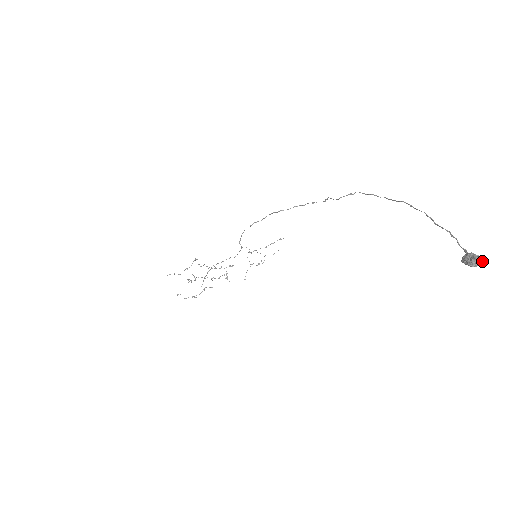
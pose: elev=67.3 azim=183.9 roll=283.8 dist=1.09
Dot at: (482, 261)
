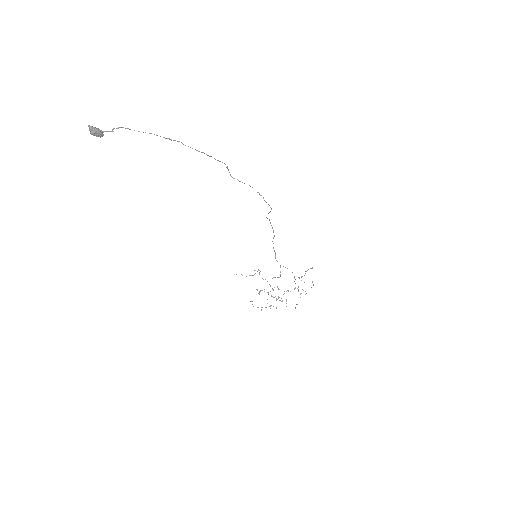
Dot at: (90, 128)
